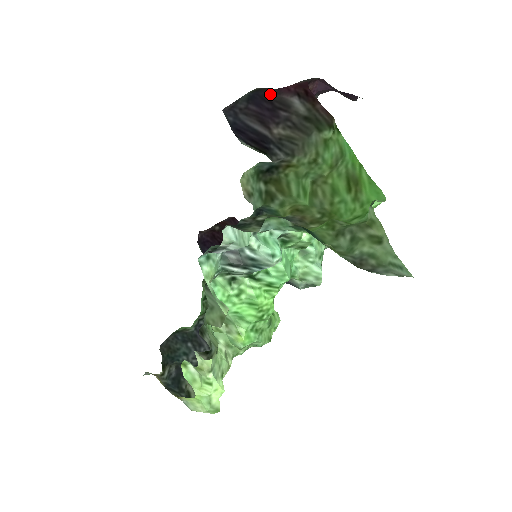
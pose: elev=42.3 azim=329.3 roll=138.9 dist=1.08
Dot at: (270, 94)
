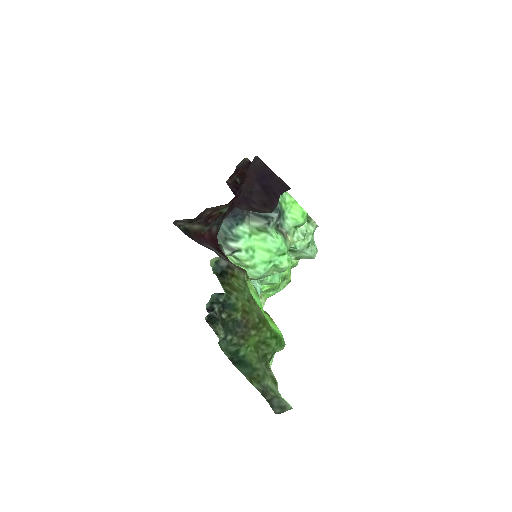
Dot at: (195, 241)
